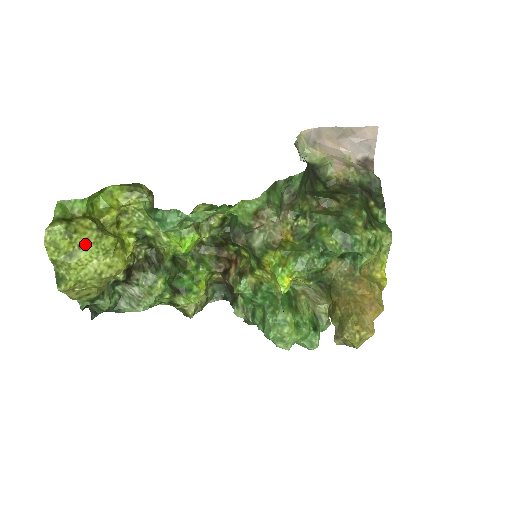
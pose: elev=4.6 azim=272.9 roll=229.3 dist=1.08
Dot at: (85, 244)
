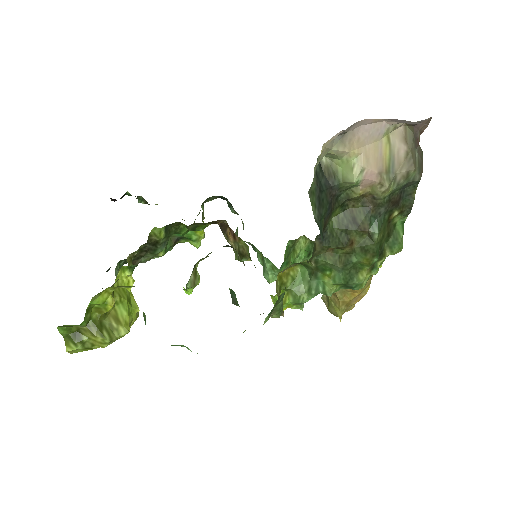
Dot at: occluded
